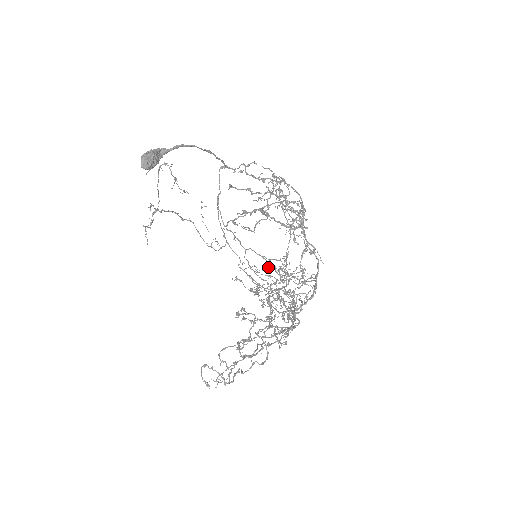
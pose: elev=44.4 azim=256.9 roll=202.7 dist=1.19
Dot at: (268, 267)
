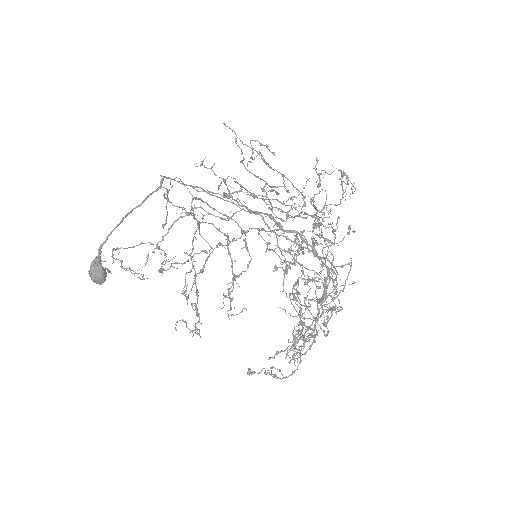
Dot at: occluded
